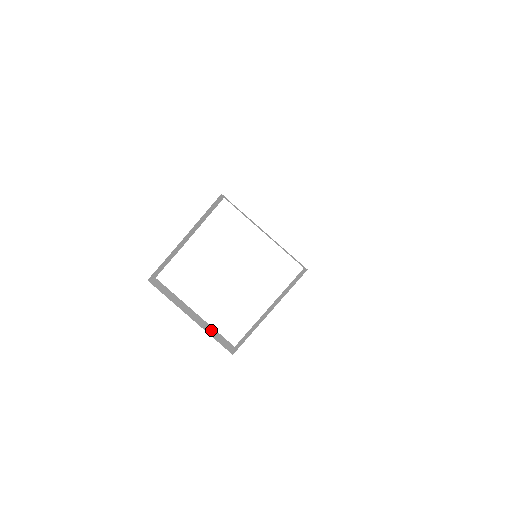
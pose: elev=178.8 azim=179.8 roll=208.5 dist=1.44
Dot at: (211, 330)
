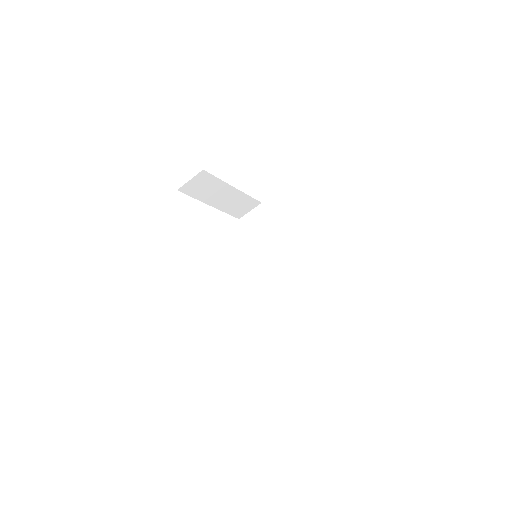
Dot at: occluded
